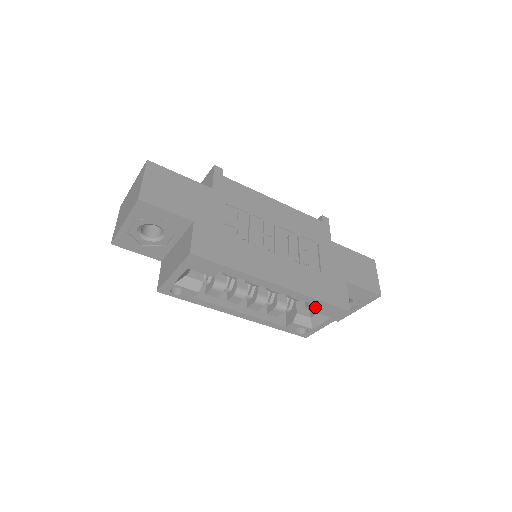
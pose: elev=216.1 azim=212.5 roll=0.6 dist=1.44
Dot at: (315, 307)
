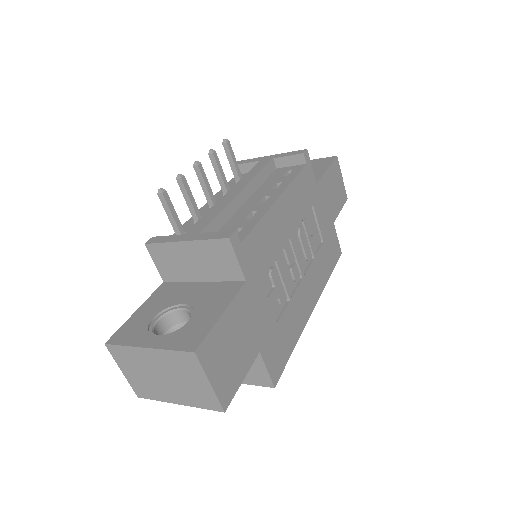
Dot at: occluded
